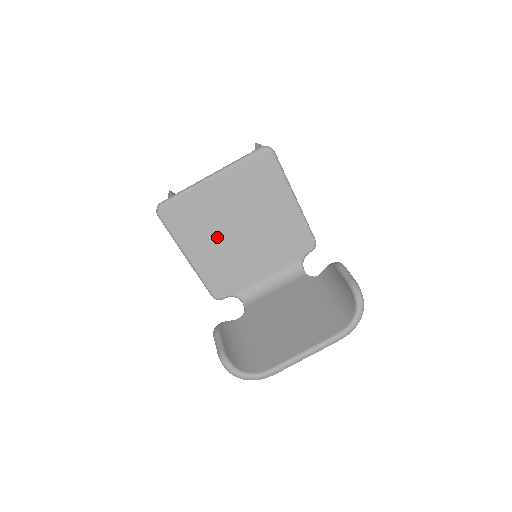
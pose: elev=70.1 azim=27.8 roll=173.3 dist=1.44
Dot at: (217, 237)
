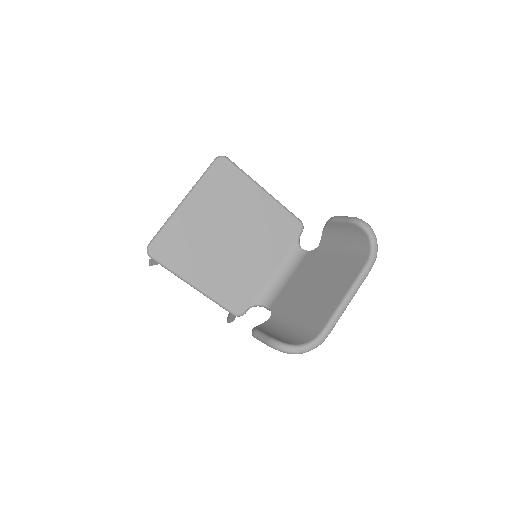
Dot at: (213, 254)
